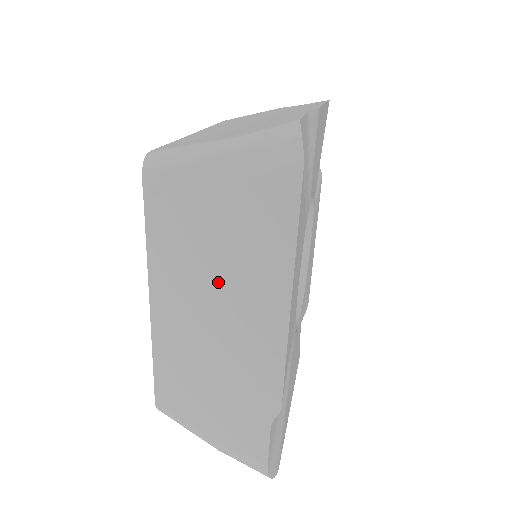
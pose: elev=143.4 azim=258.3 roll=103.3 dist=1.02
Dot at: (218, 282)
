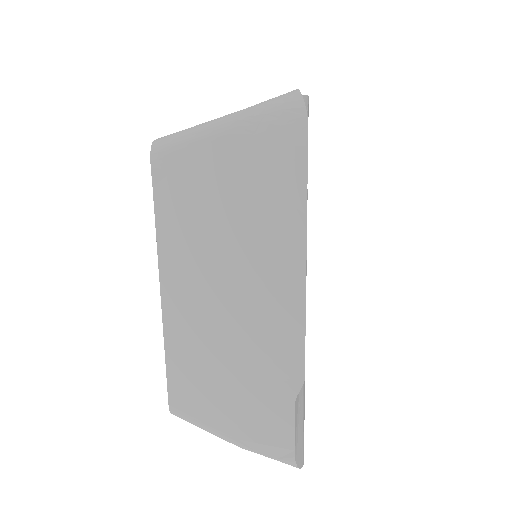
Dot at: (231, 255)
